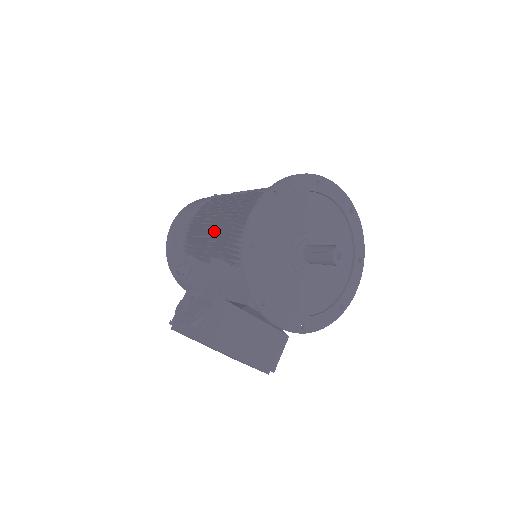
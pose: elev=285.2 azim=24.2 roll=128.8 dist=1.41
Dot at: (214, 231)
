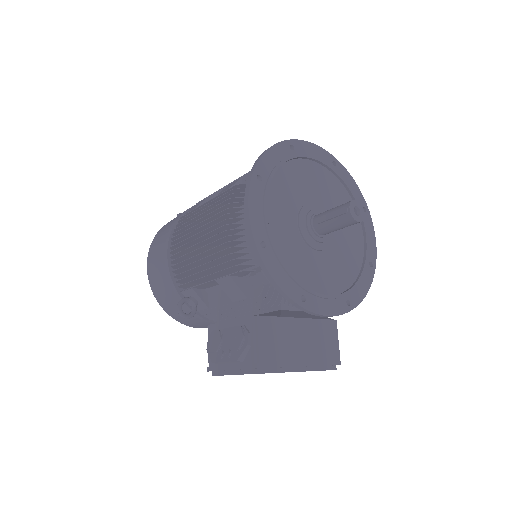
Dot at: (204, 250)
